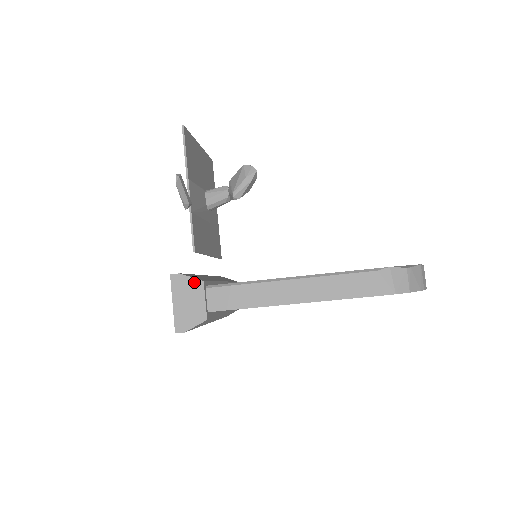
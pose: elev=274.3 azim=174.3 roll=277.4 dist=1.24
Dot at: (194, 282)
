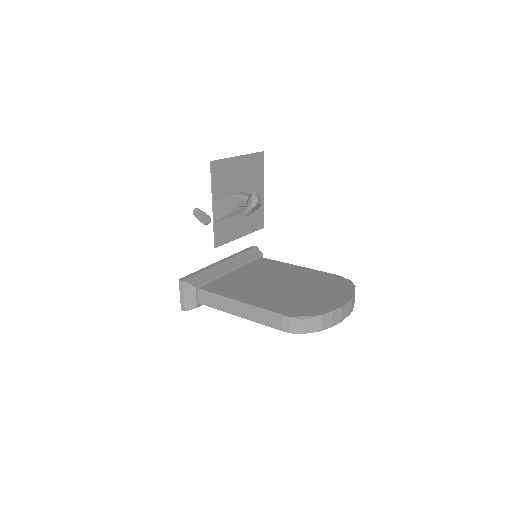
Dot at: (190, 287)
